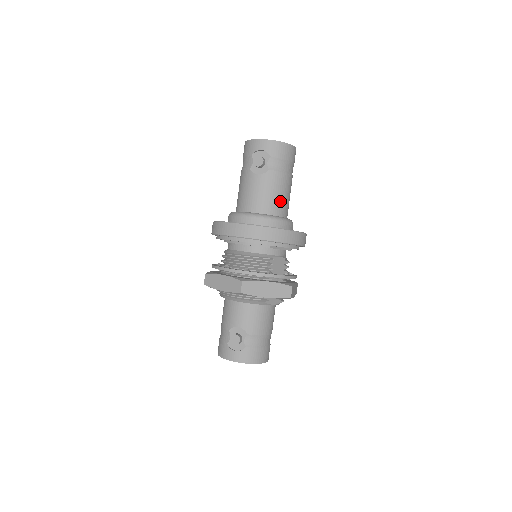
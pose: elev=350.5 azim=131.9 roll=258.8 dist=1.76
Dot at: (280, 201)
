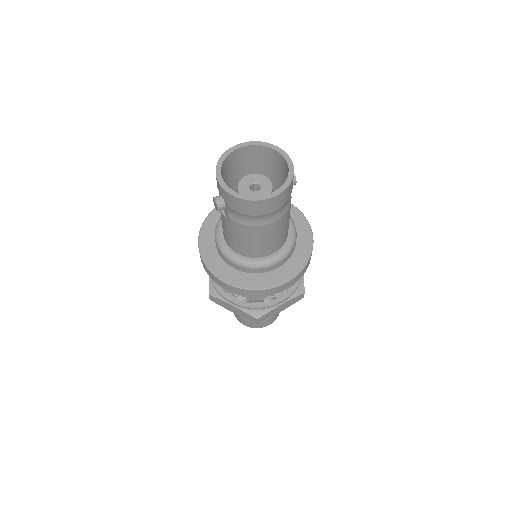
Dot at: (250, 247)
